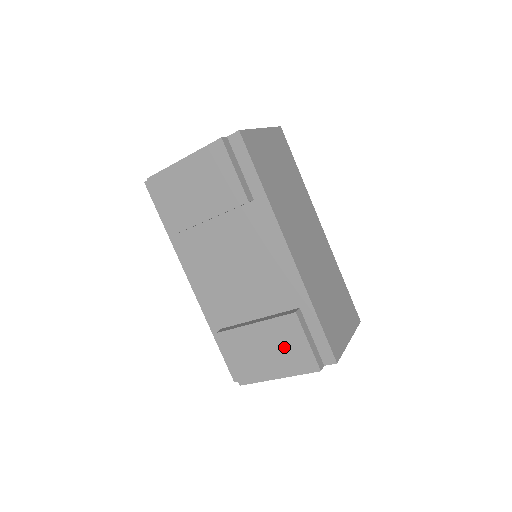
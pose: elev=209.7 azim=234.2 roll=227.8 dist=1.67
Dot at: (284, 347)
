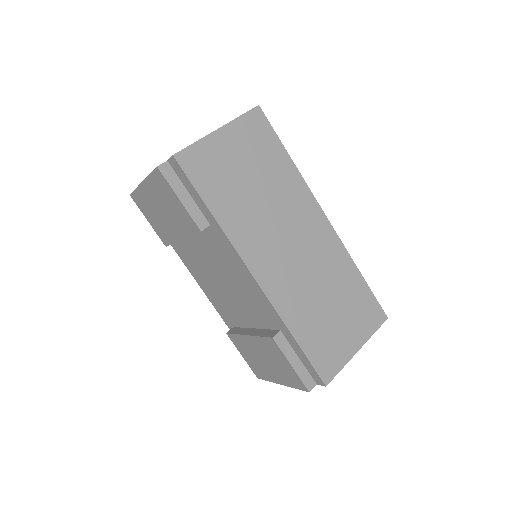
Dot at: (275, 362)
